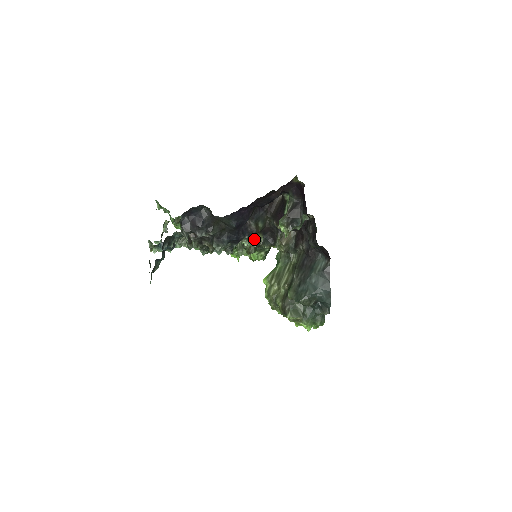
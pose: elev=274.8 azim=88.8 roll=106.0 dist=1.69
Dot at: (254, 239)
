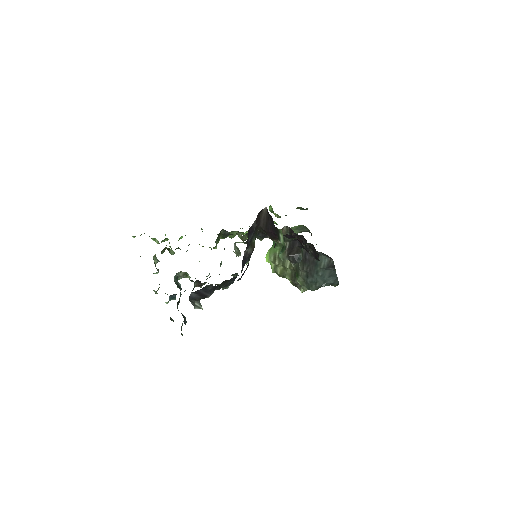
Dot at: occluded
